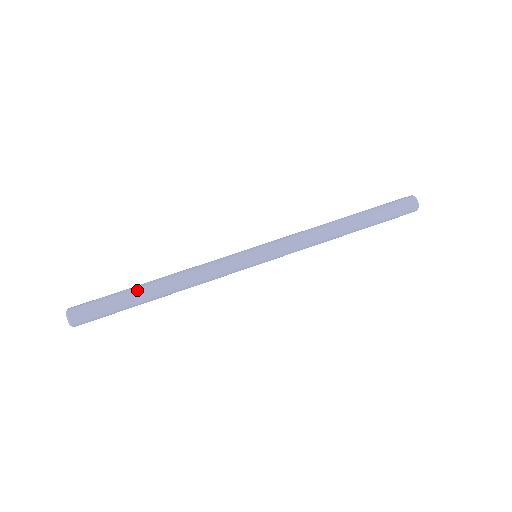
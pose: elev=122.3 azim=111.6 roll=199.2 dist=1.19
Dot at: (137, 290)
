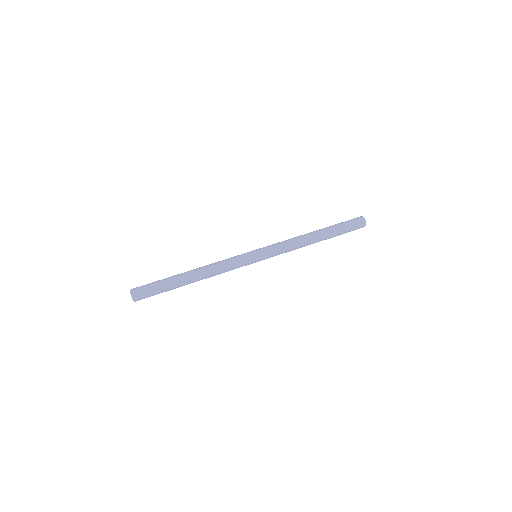
Dot at: (177, 277)
